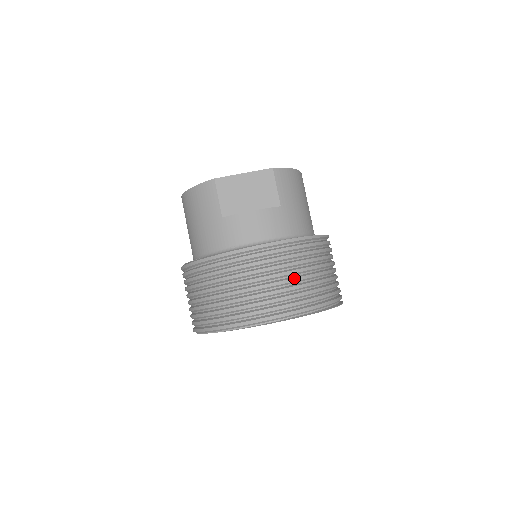
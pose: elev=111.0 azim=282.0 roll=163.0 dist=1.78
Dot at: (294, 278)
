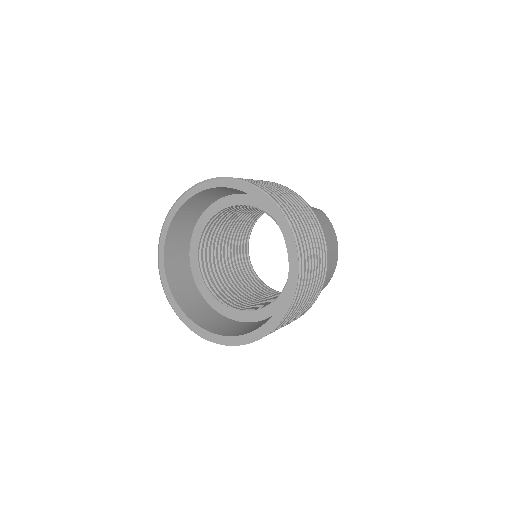
Dot at: (282, 193)
